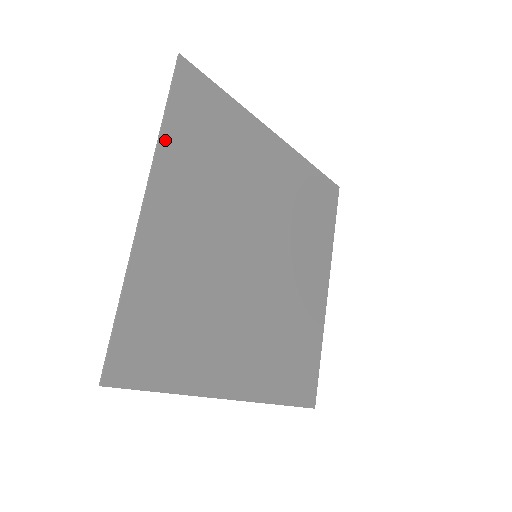
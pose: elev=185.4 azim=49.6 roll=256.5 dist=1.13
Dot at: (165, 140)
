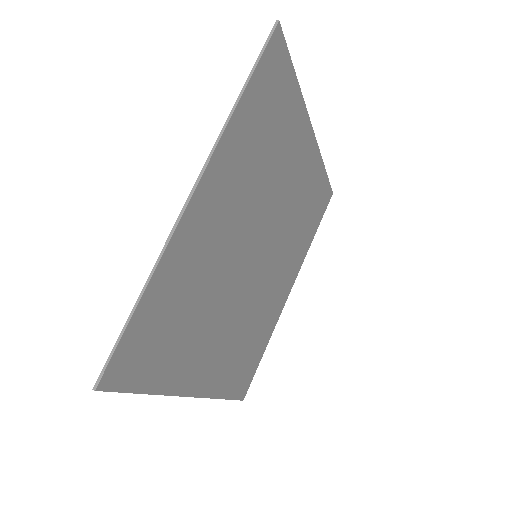
Dot at: (234, 121)
